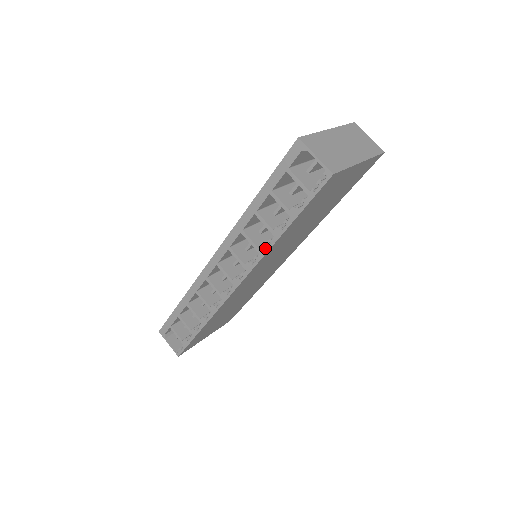
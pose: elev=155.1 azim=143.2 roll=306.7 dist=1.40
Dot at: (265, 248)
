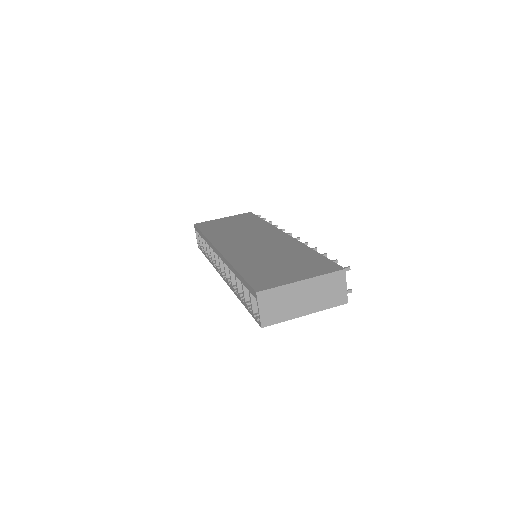
Dot at: (234, 291)
